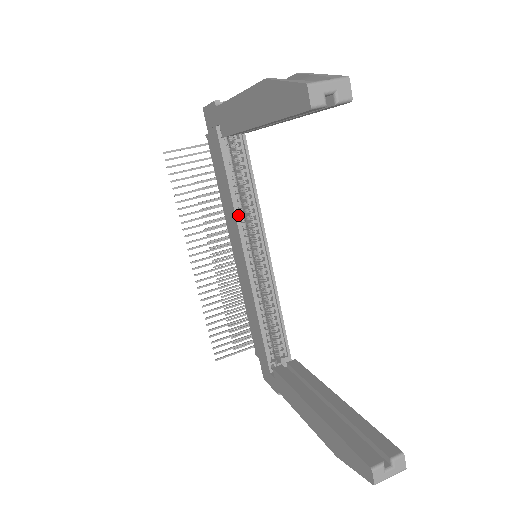
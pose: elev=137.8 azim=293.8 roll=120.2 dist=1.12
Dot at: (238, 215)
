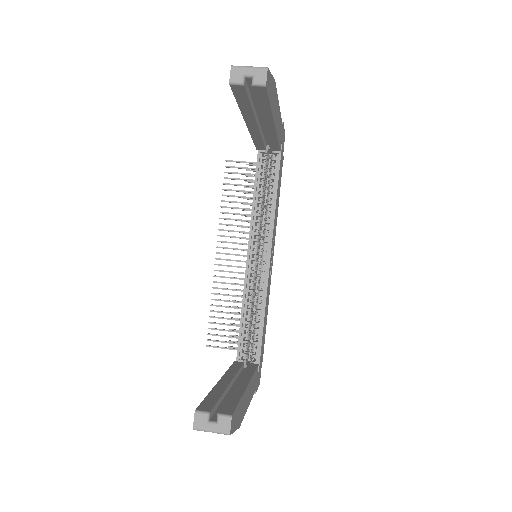
Dot at: (254, 218)
